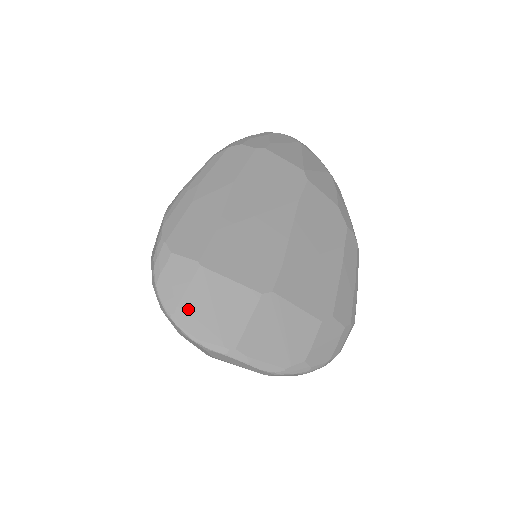
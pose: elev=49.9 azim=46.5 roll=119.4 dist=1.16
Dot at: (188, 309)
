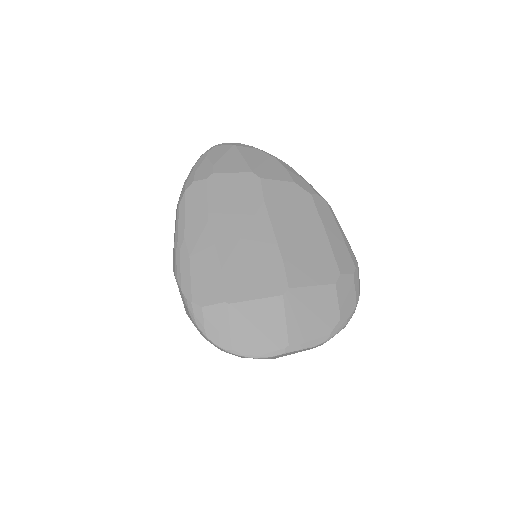
Dot at: (239, 340)
